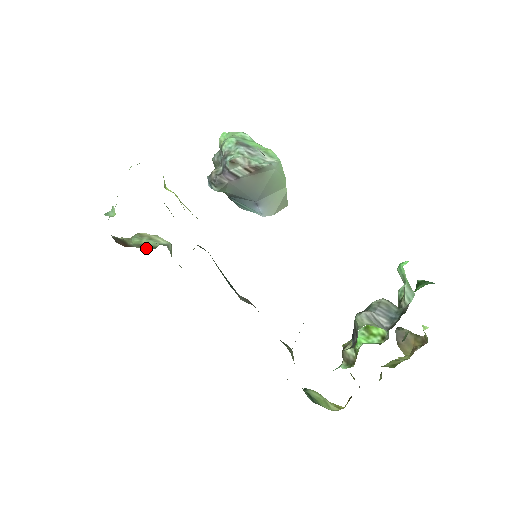
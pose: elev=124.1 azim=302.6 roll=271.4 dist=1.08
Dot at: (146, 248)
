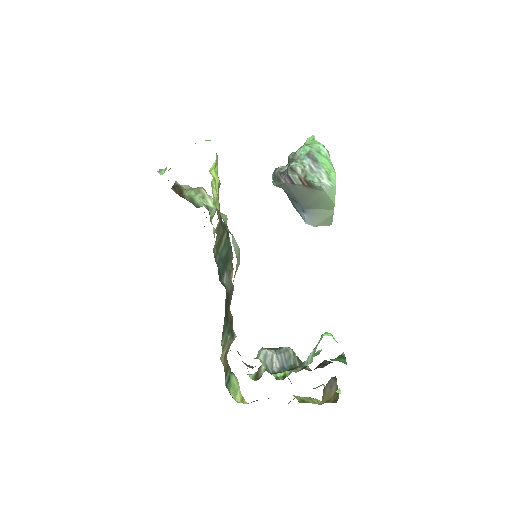
Dot at: occluded
